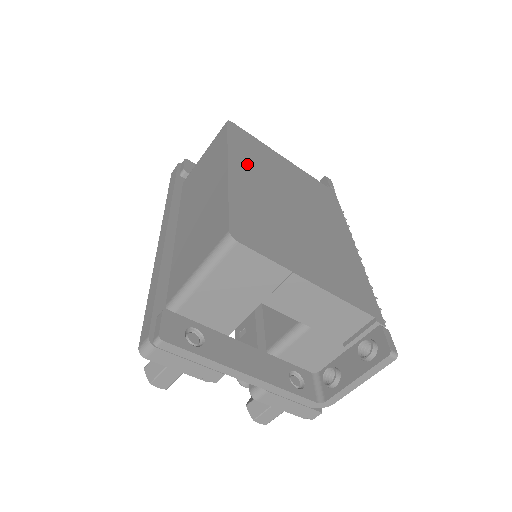
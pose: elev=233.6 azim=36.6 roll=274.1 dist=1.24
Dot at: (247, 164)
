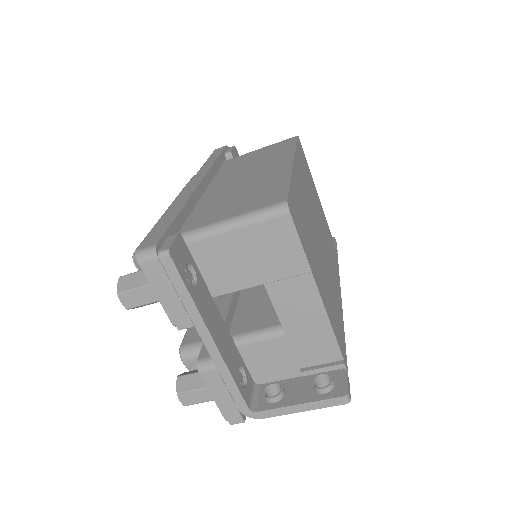
Dot at: (302, 174)
